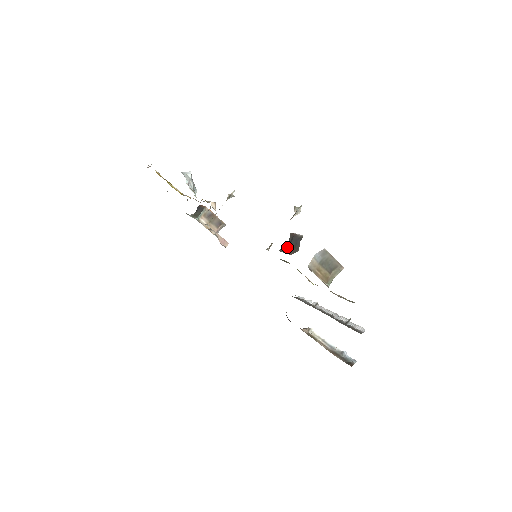
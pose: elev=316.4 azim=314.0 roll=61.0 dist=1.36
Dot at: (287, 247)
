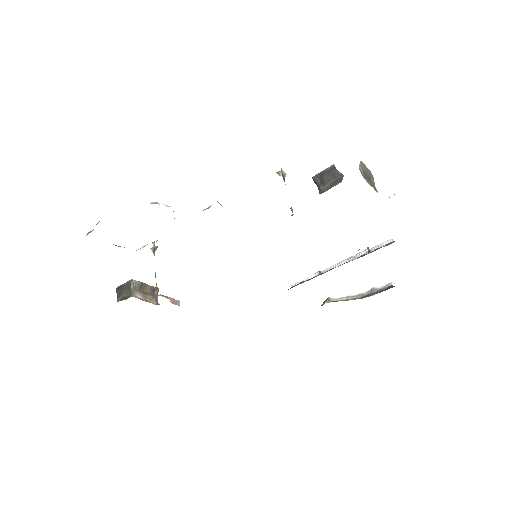
Dot at: (323, 187)
